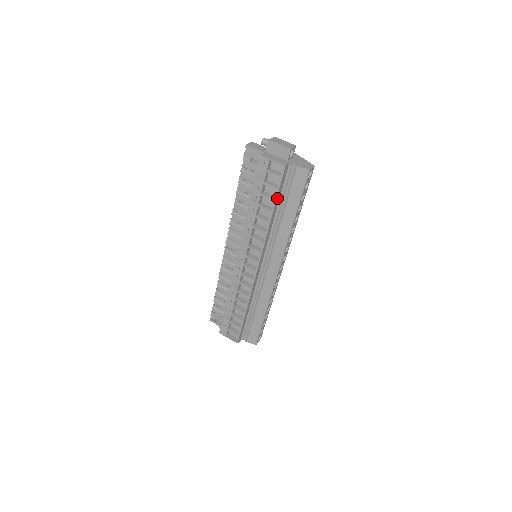
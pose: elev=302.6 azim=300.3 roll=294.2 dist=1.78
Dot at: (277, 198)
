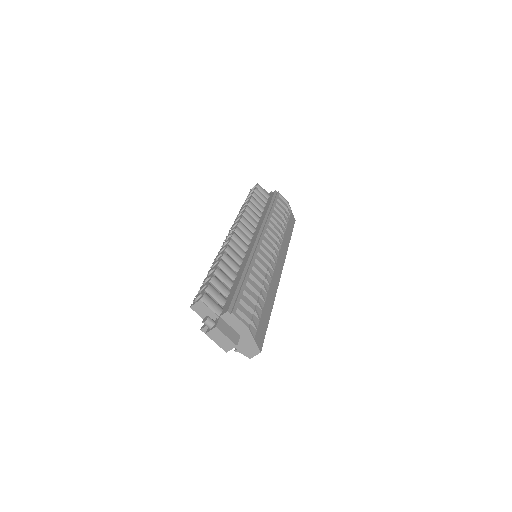
Dot at: occluded
